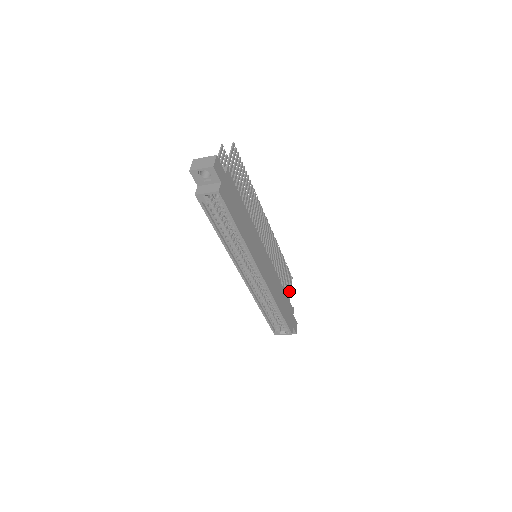
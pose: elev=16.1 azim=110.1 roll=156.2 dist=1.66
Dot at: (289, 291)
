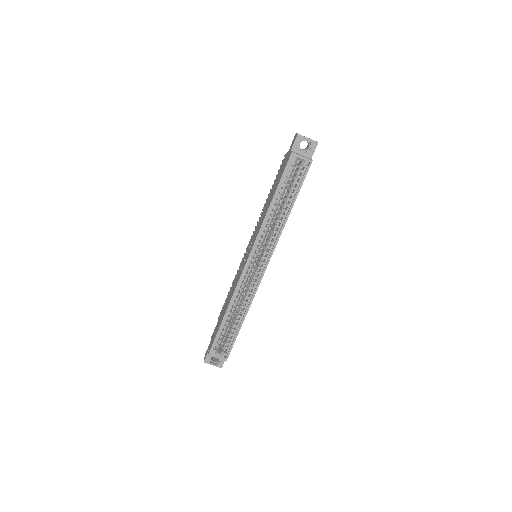
Dot at: occluded
